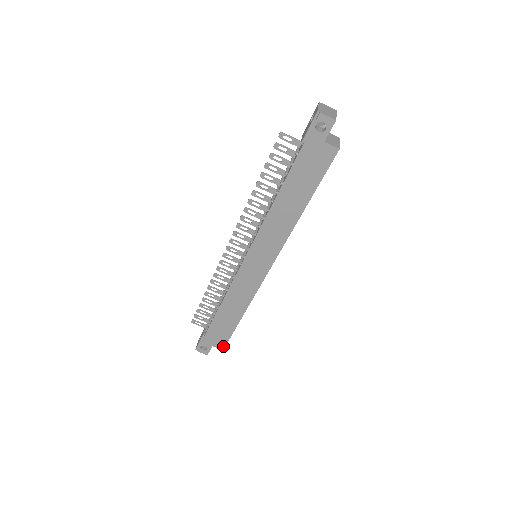
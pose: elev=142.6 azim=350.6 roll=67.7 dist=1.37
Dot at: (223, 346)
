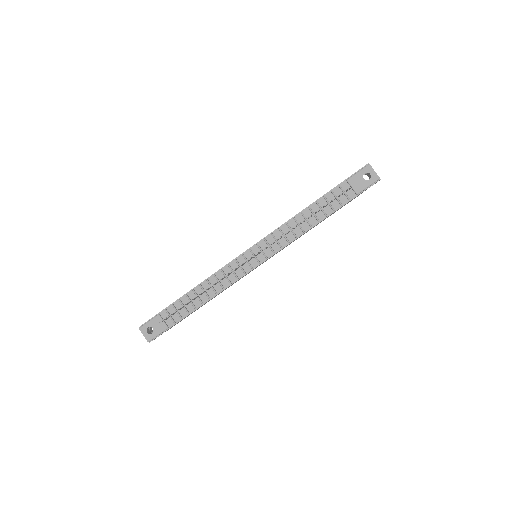
Dot at: occluded
